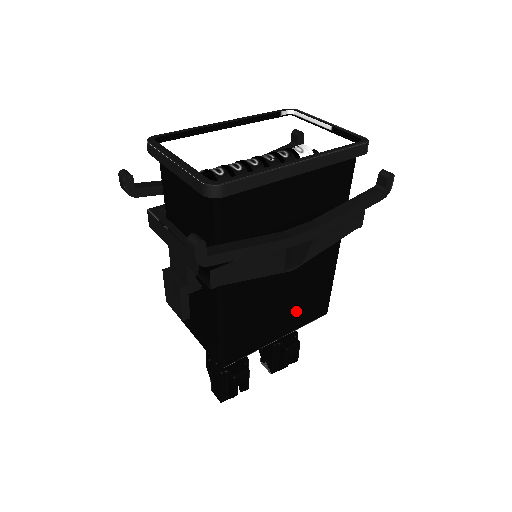
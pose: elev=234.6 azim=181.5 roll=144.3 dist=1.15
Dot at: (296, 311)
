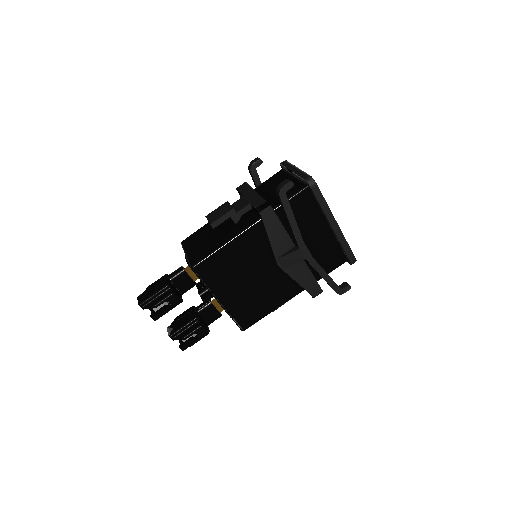
Dot at: (243, 299)
